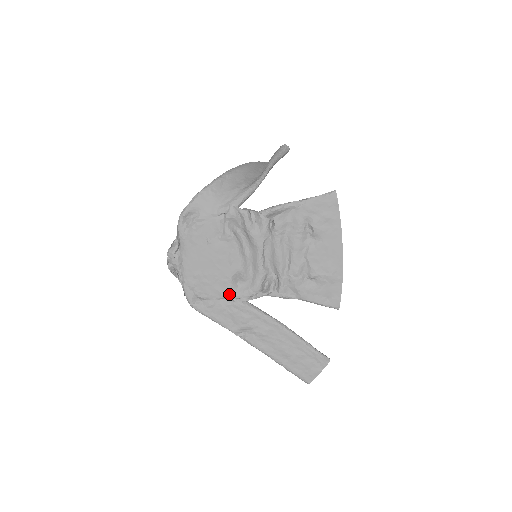
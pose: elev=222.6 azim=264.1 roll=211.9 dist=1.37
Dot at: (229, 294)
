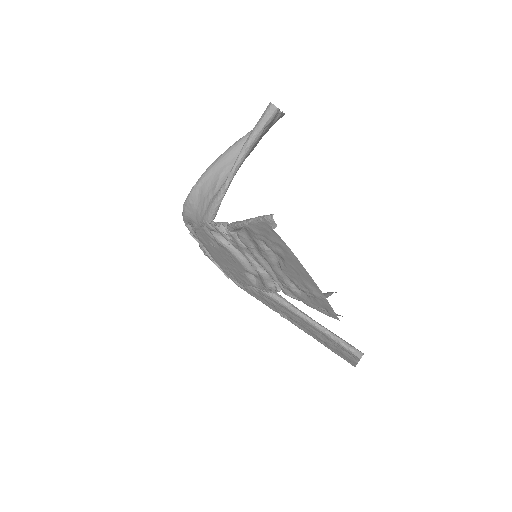
Dot at: (252, 285)
